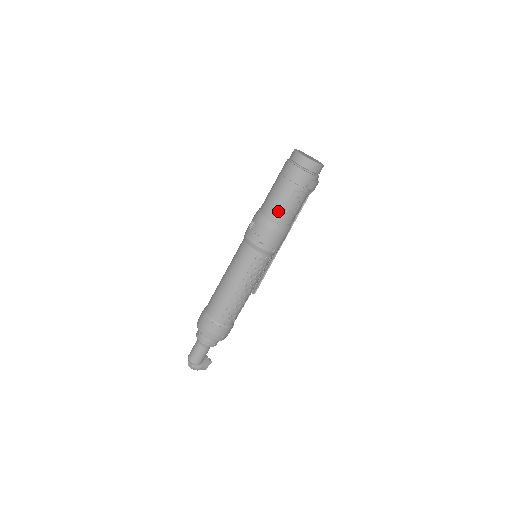
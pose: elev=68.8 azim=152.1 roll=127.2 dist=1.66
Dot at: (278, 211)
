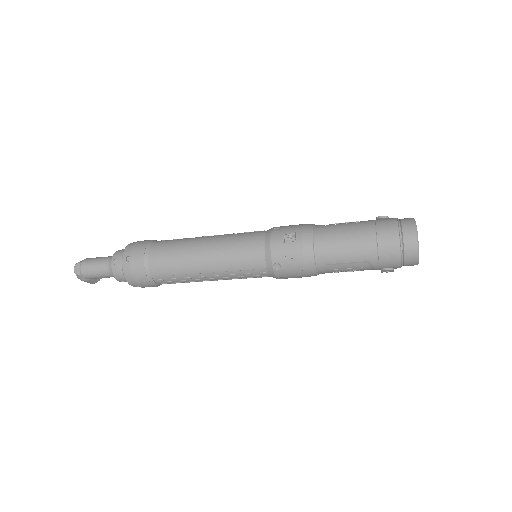
Dot at: (331, 259)
